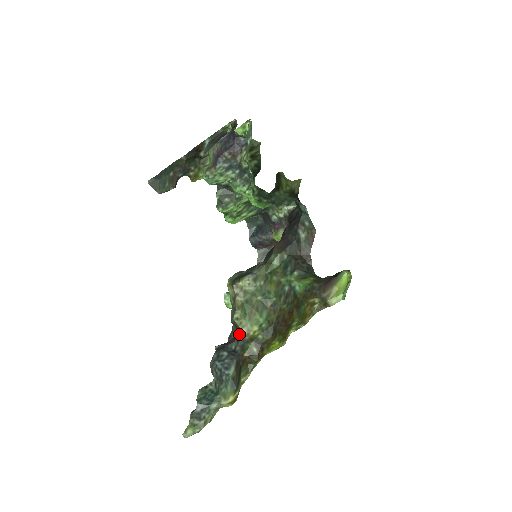
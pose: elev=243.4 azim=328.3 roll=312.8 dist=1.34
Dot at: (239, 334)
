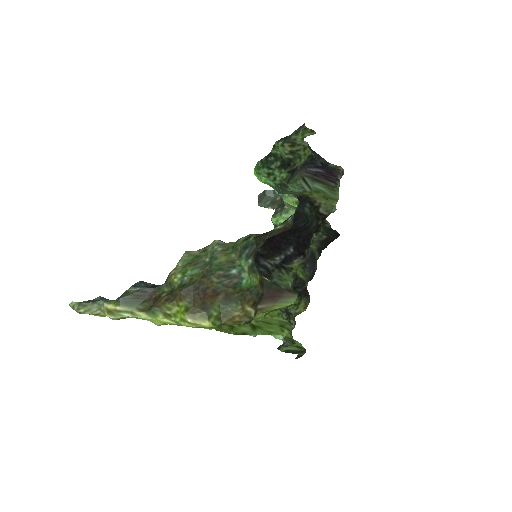
Dot at: occluded
